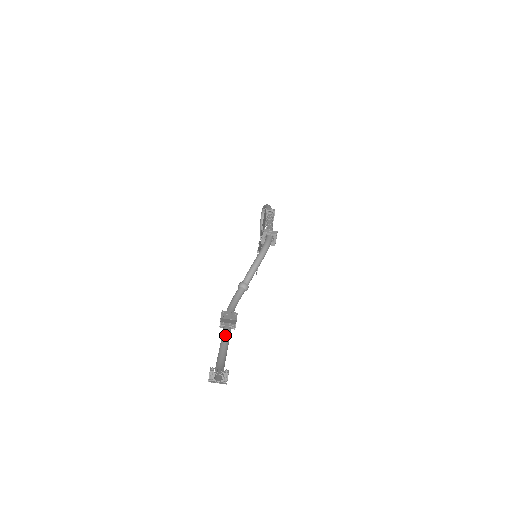
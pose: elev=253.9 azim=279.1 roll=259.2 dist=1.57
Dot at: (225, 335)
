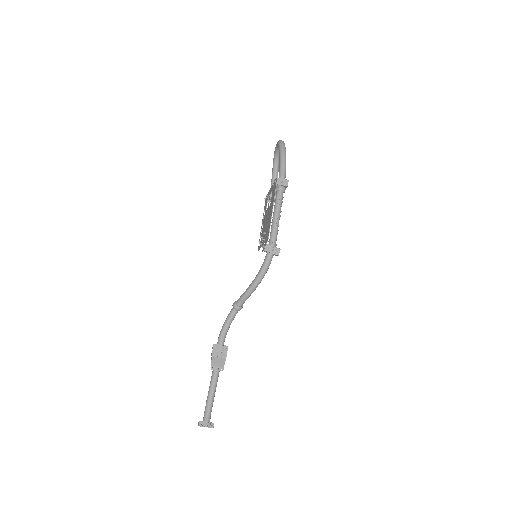
Dot at: (214, 377)
